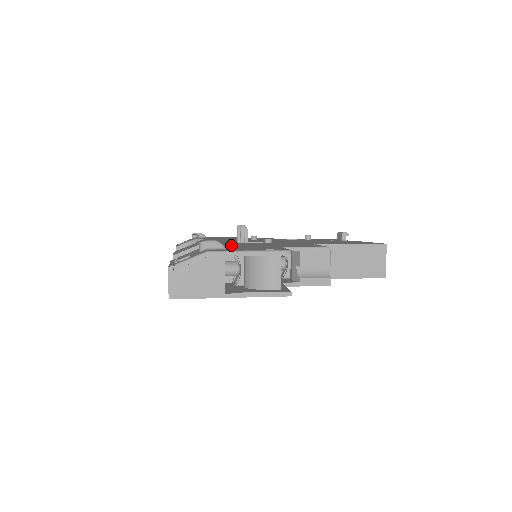
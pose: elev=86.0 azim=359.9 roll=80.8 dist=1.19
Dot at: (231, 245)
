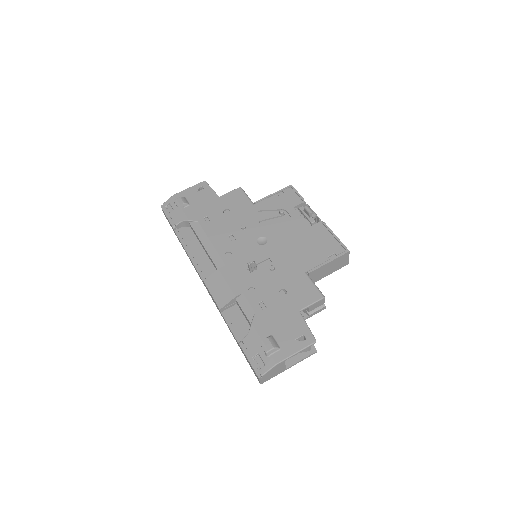
Dot at: (260, 302)
